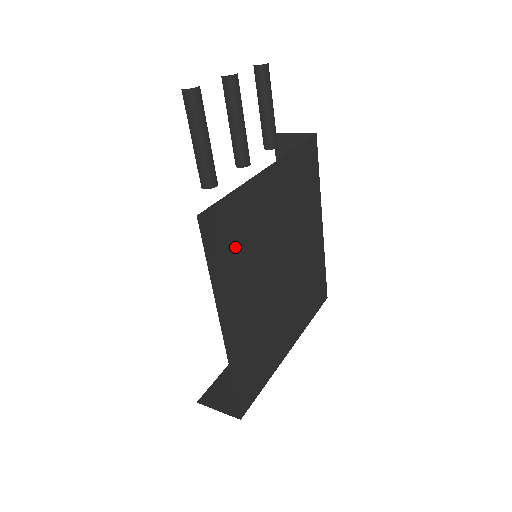
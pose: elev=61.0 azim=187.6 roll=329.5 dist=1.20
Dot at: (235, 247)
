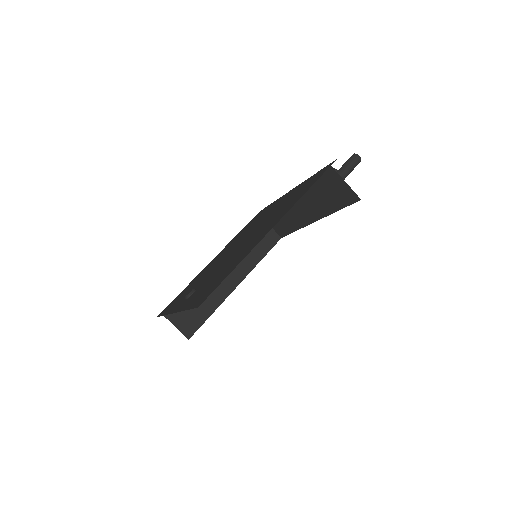
Dot at: occluded
